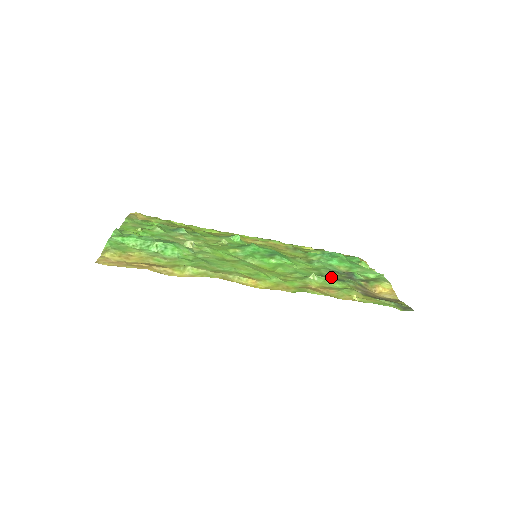
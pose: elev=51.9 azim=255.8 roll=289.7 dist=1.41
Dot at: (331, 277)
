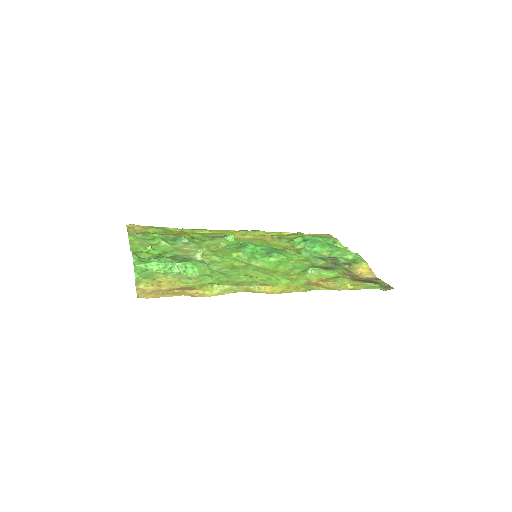
Dot at: (322, 266)
